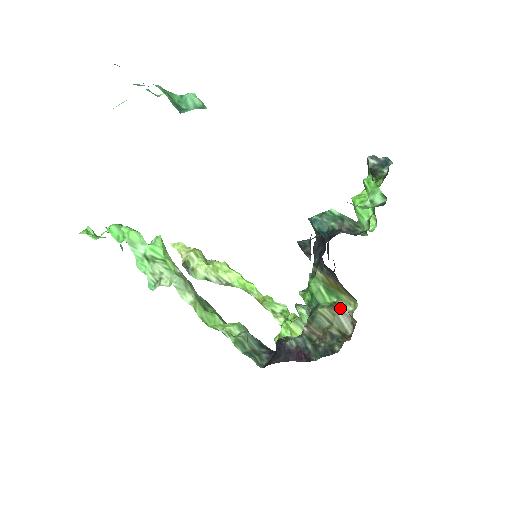
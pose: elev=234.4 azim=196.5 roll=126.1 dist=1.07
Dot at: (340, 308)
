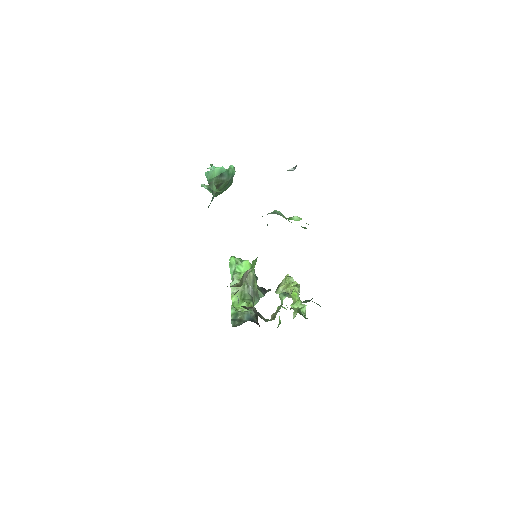
Dot at: (247, 271)
